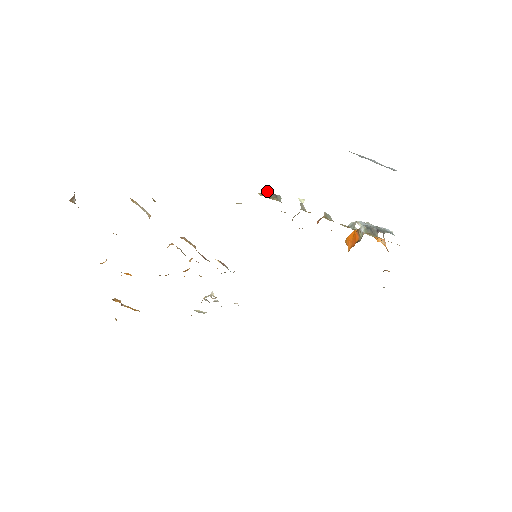
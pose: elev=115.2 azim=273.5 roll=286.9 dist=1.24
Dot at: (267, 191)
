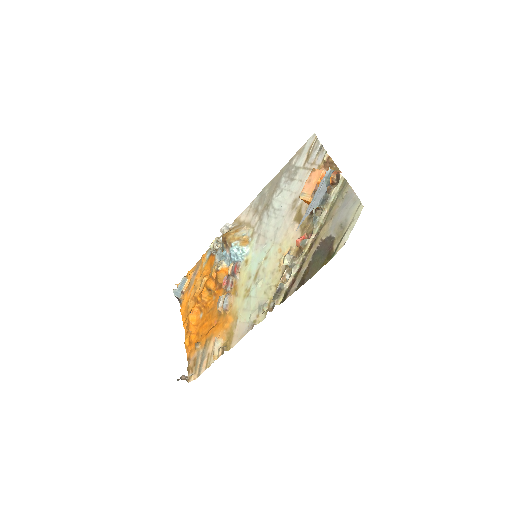
Dot at: (275, 295)
